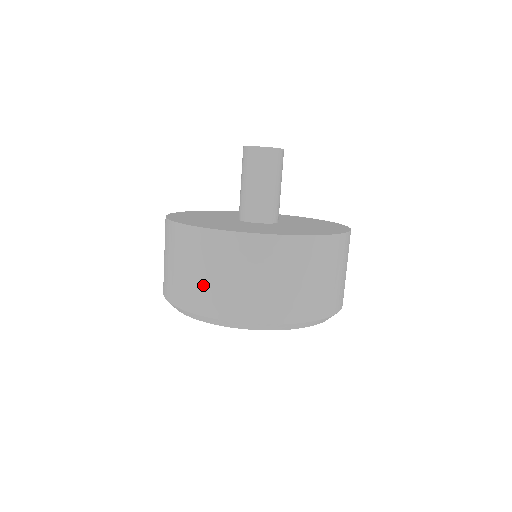
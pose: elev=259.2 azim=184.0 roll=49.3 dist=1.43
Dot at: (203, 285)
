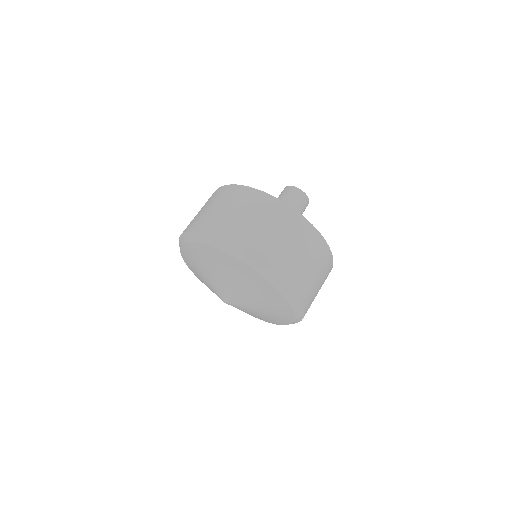
Dot at: (198, 215)
